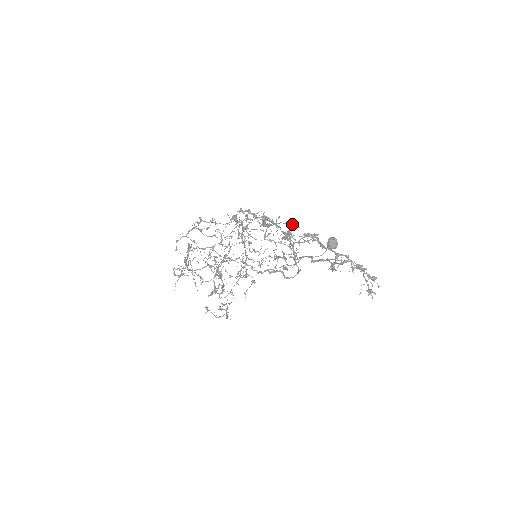
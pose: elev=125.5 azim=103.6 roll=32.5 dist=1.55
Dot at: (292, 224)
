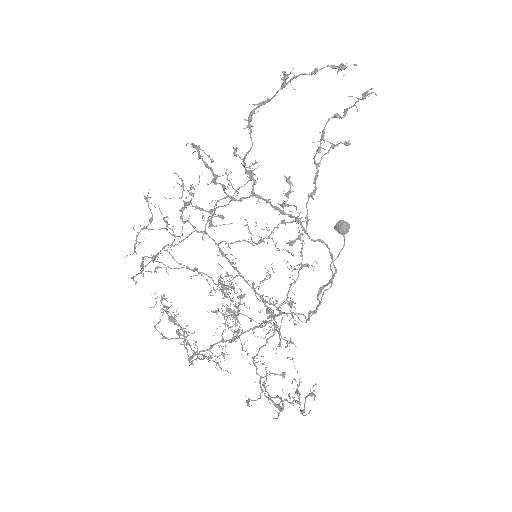
Dot at: occluded
